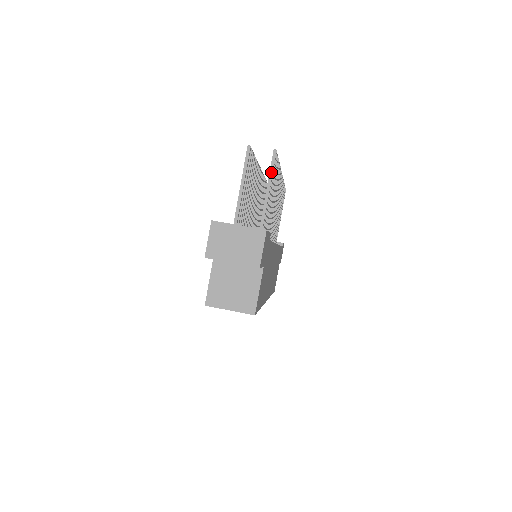
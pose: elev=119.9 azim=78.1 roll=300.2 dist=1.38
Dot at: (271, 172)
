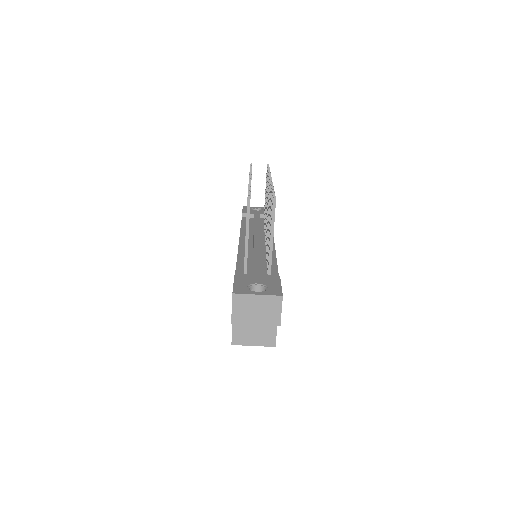
Dot at: (273, 219)
